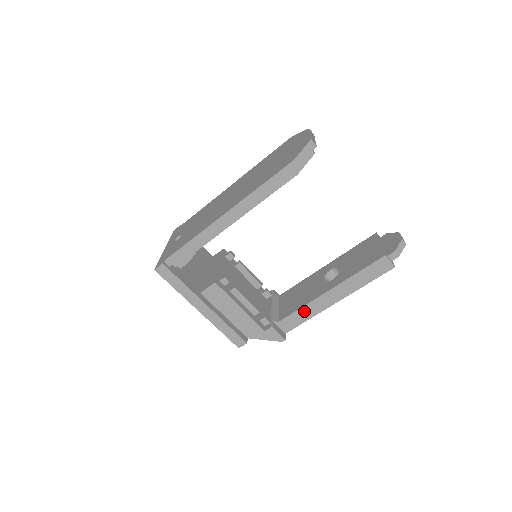
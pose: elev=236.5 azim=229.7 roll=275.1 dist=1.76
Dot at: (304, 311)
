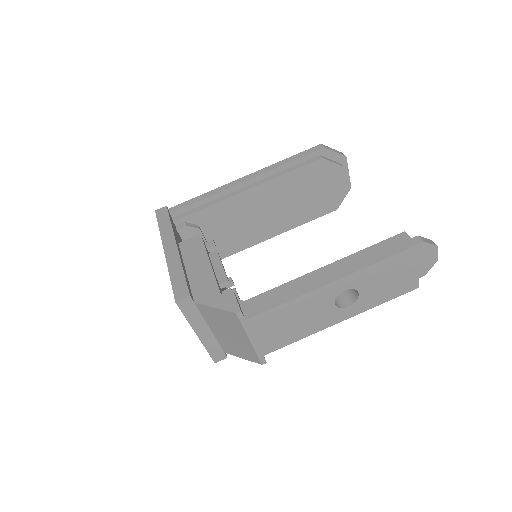
Dot at: (283, 290)
